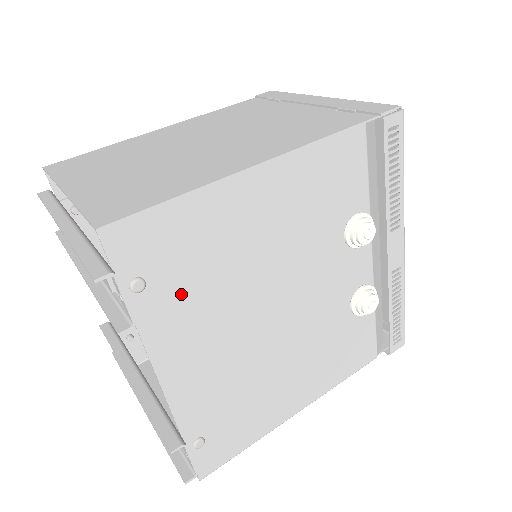
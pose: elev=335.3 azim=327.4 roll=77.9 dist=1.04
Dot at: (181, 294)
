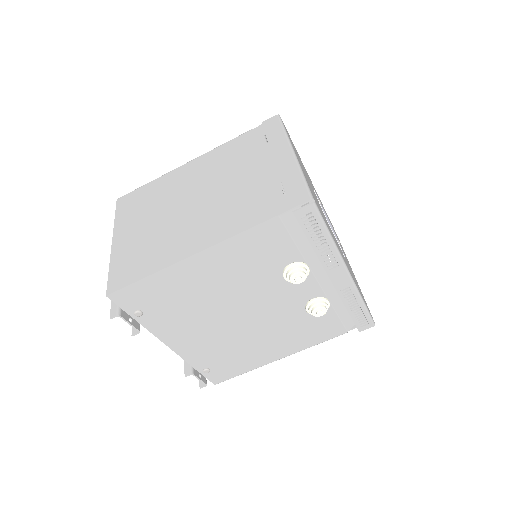
Dot at: (167, 314)
